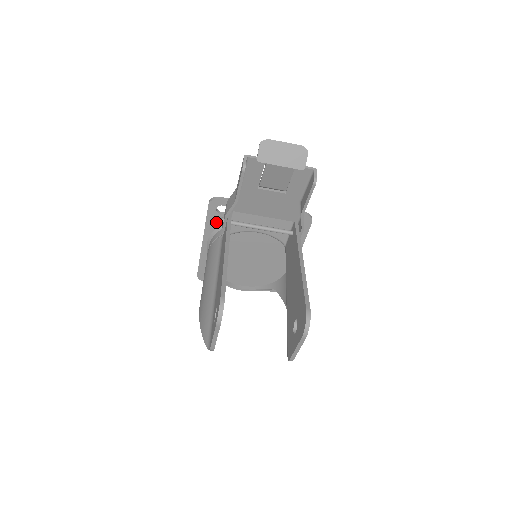
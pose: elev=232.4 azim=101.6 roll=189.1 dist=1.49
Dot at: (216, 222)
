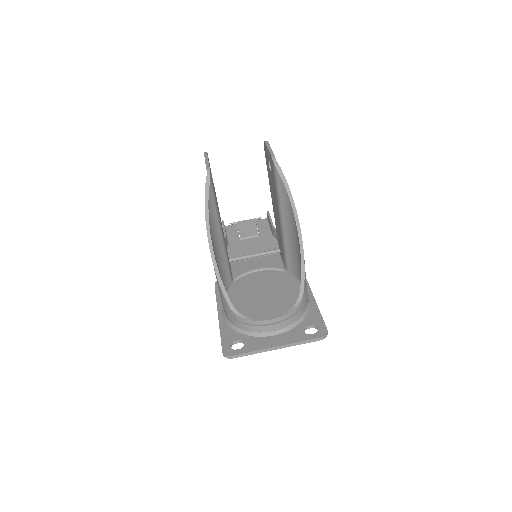
Dot at: occluded
